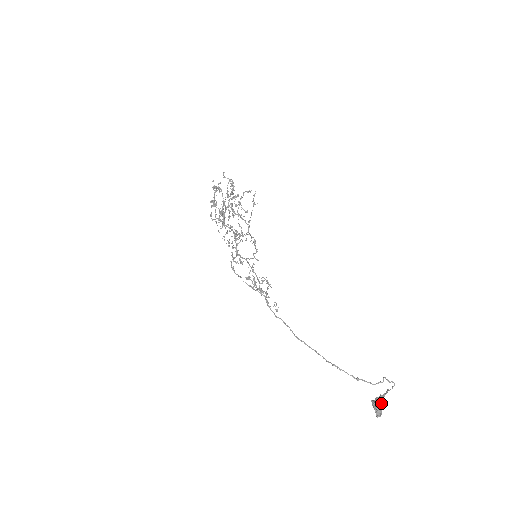
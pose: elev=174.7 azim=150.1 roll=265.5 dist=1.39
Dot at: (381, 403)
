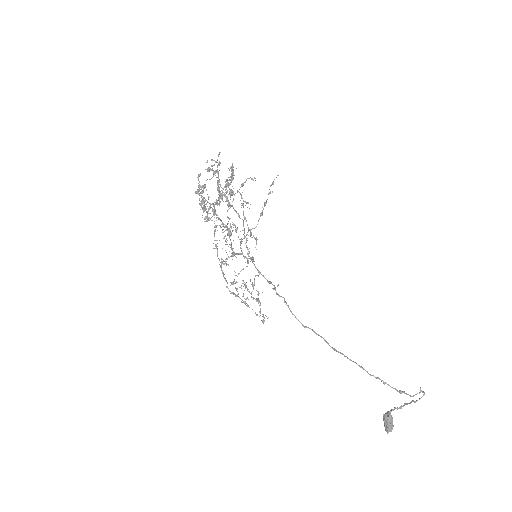
Dot at: (392, 417)
